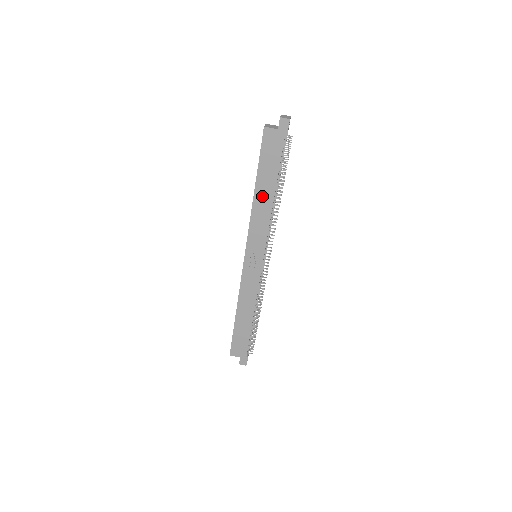
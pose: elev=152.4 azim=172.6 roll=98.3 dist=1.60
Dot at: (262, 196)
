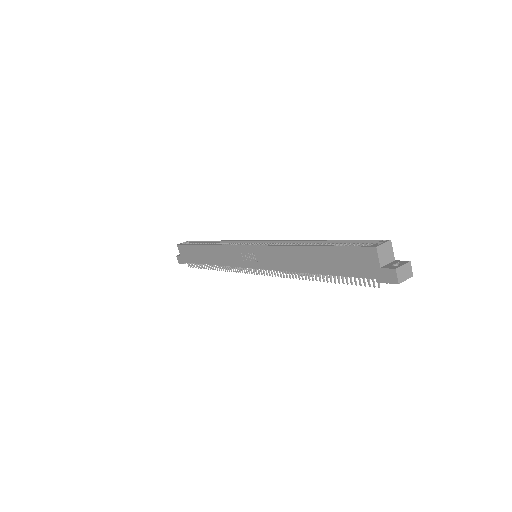
Dot at: (304, 257)
